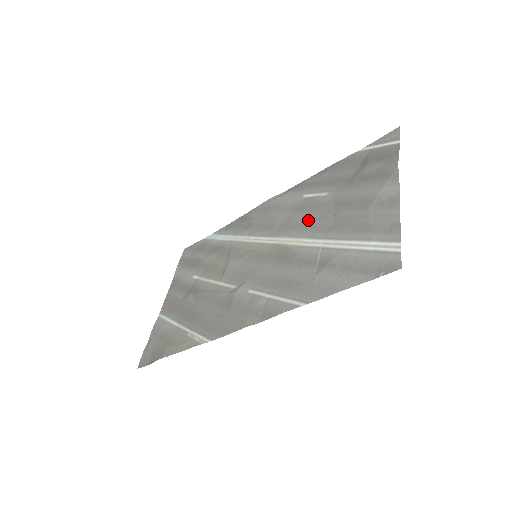
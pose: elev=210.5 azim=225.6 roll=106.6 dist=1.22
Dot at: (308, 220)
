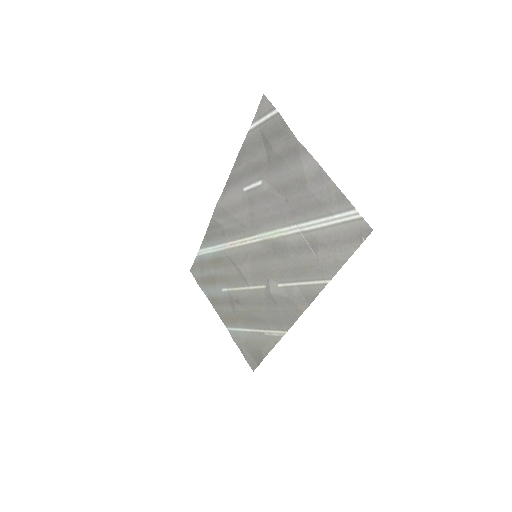
Dot at: (269, 212)
